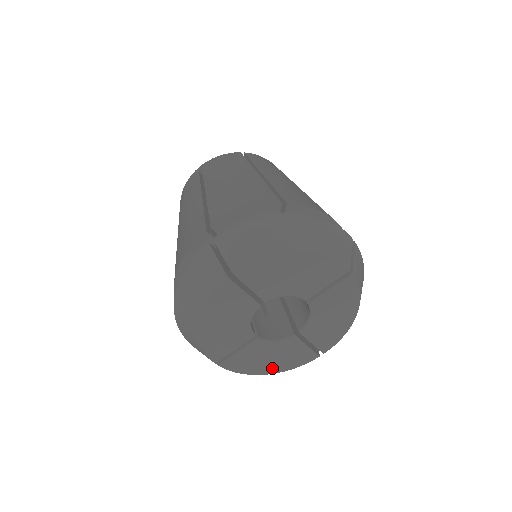
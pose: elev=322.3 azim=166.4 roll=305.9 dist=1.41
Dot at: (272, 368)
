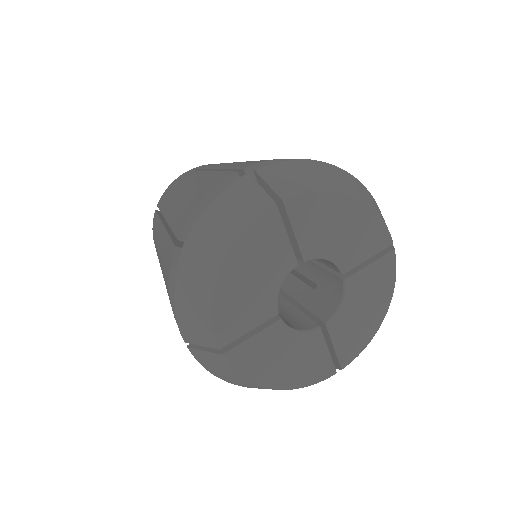
Dot at: (282, 379)
